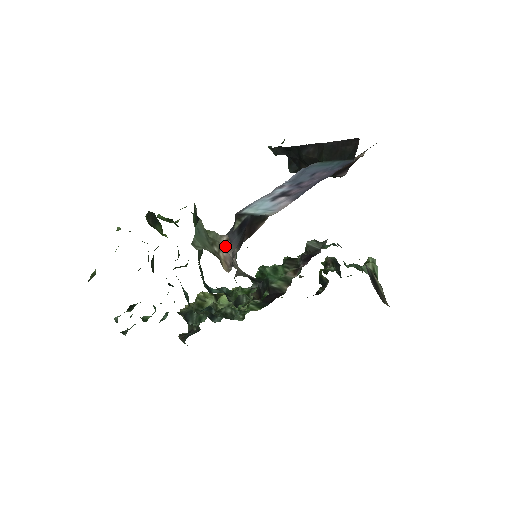
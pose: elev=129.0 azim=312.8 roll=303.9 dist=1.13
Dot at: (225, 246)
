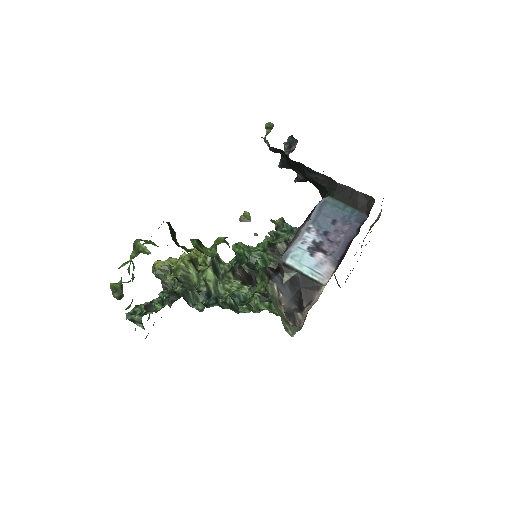
Dot at: (279, 299)
